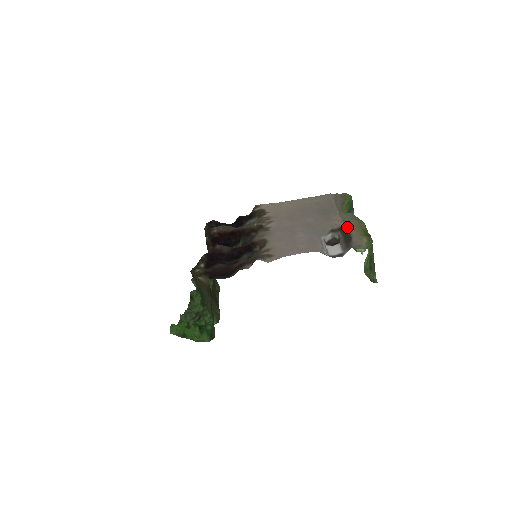
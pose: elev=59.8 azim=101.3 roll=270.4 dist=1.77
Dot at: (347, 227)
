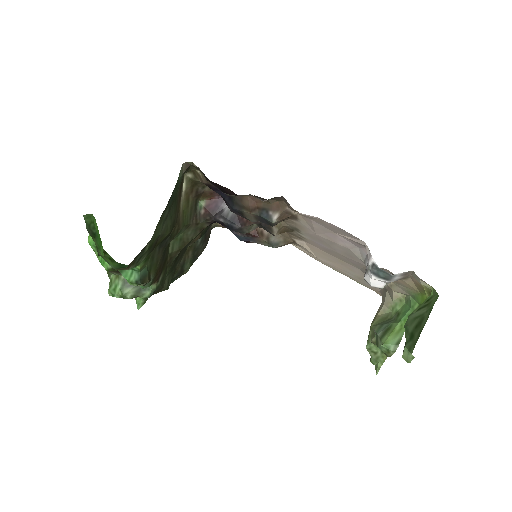
Dot at: (403, 280)
